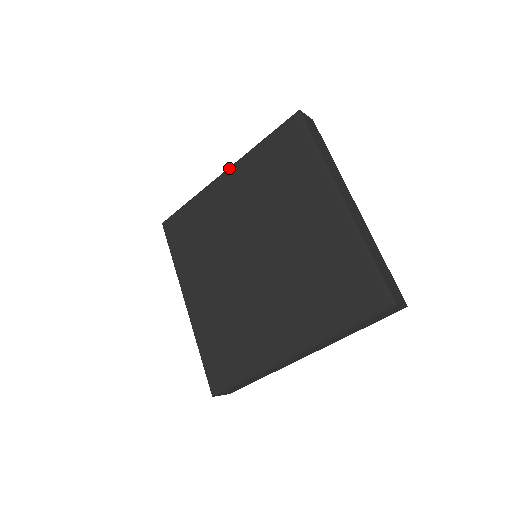
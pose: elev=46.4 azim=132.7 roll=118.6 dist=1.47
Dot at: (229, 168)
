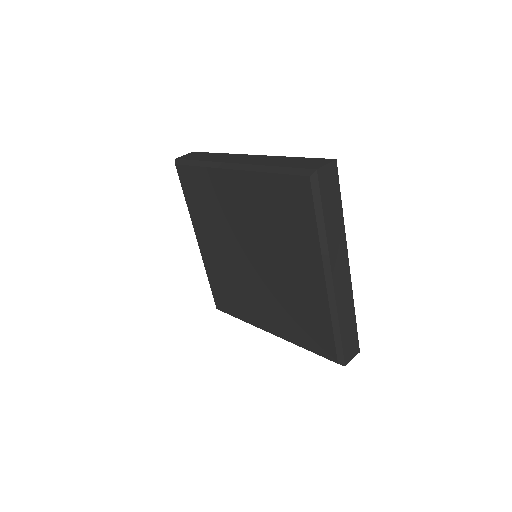
Dot at: (195, 234)
